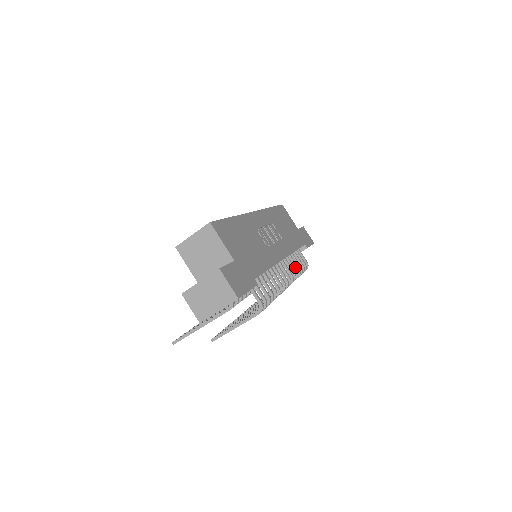
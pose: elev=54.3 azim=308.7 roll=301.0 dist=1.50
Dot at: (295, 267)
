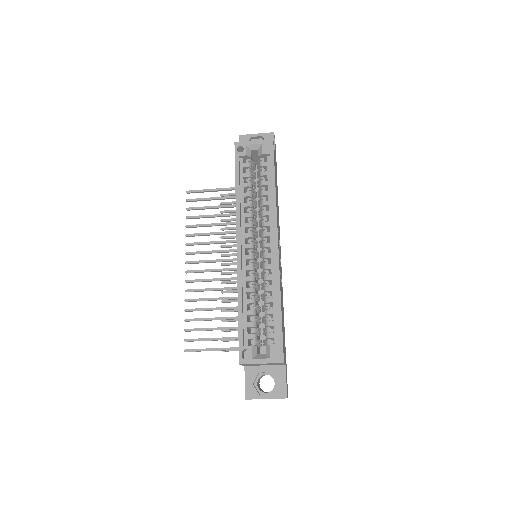
Dot at: occluded
